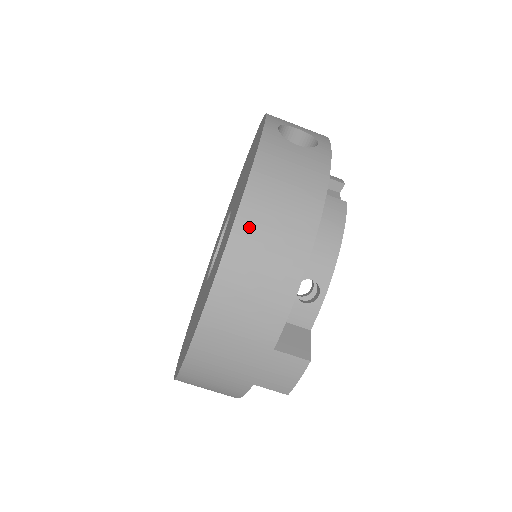
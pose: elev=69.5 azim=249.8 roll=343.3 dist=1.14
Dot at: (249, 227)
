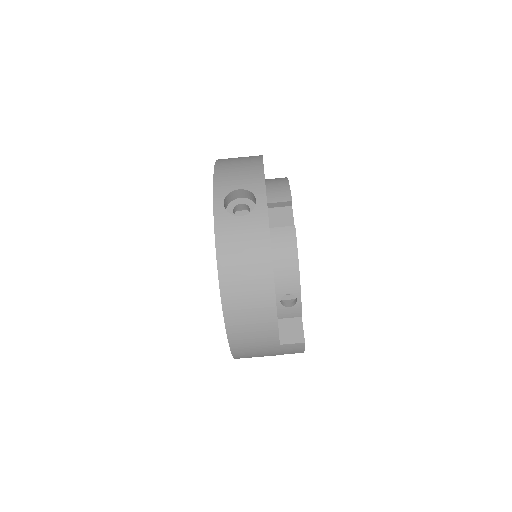
Dot at: (231, 297)
